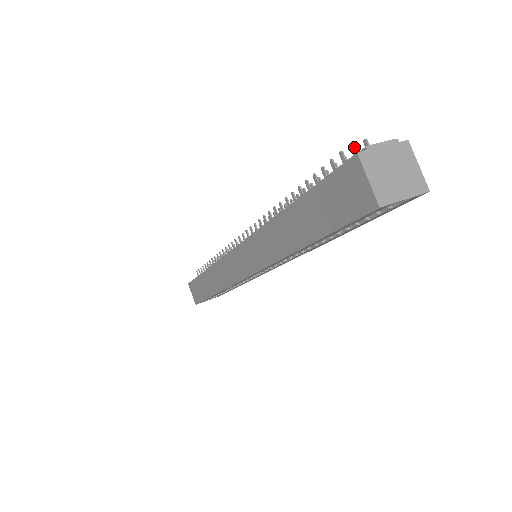
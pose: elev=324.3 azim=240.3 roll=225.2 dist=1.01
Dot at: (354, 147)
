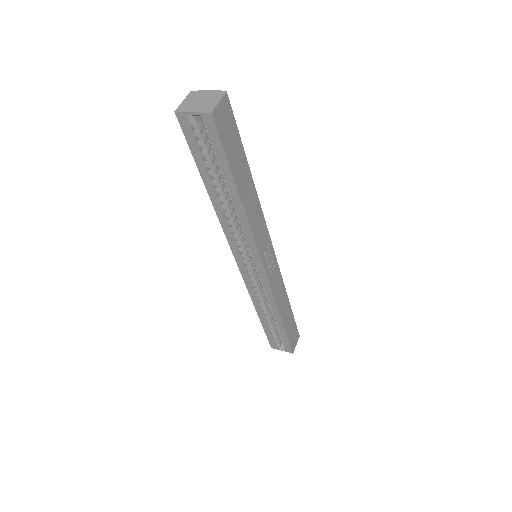
Dot at: occluded
